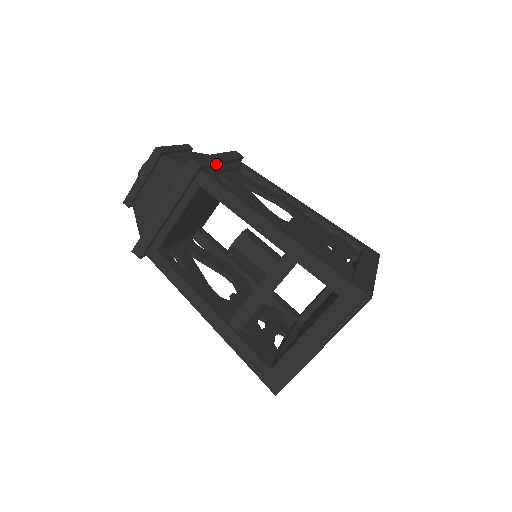
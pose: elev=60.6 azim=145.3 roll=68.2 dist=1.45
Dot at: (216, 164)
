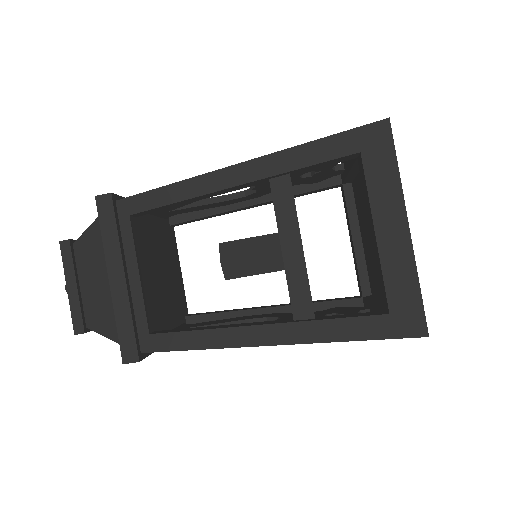
Dot at: occluded
